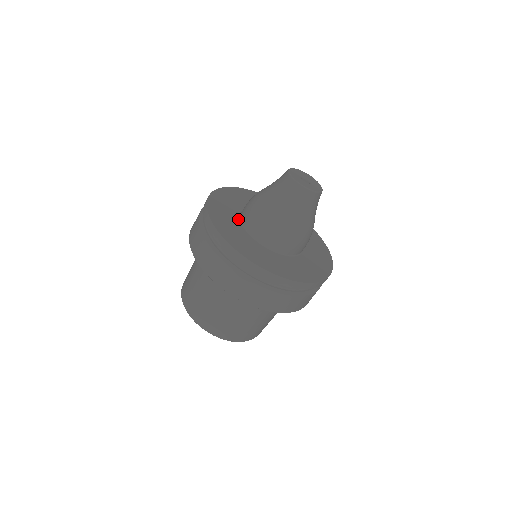
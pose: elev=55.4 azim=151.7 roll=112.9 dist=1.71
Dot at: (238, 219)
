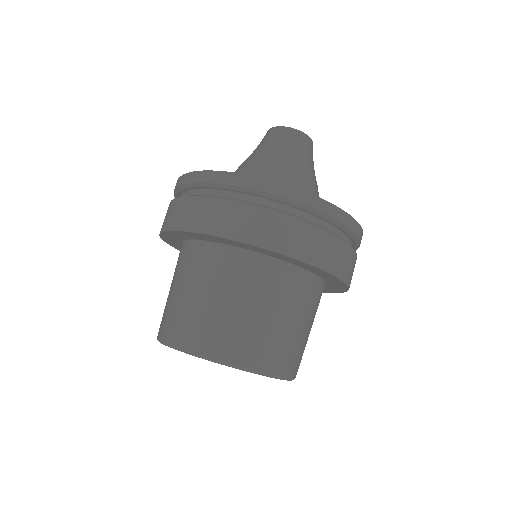
Dot at: occluded
